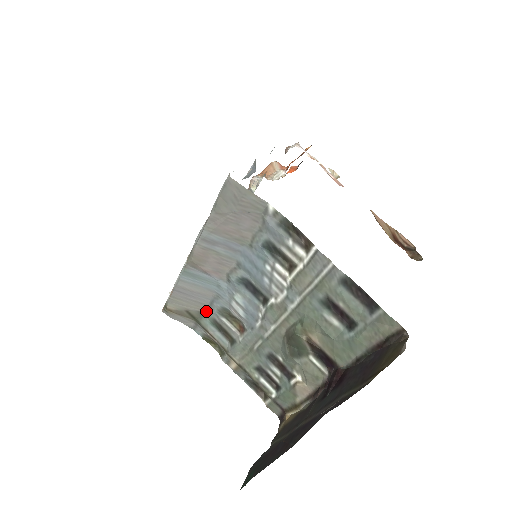
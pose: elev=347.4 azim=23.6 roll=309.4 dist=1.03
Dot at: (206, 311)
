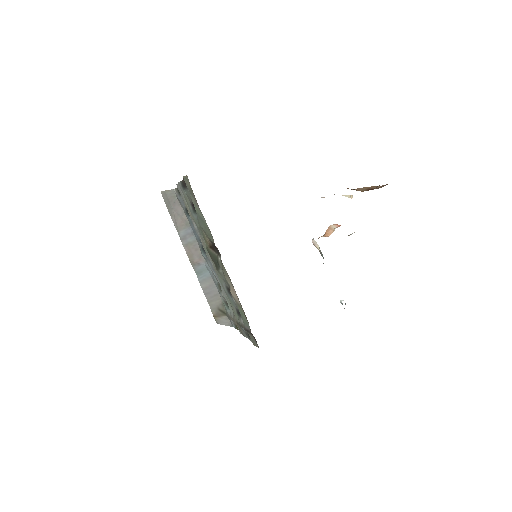
Dot at: (222, 299)
